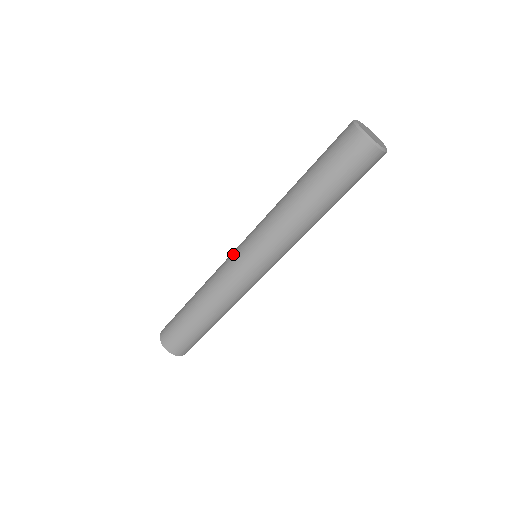
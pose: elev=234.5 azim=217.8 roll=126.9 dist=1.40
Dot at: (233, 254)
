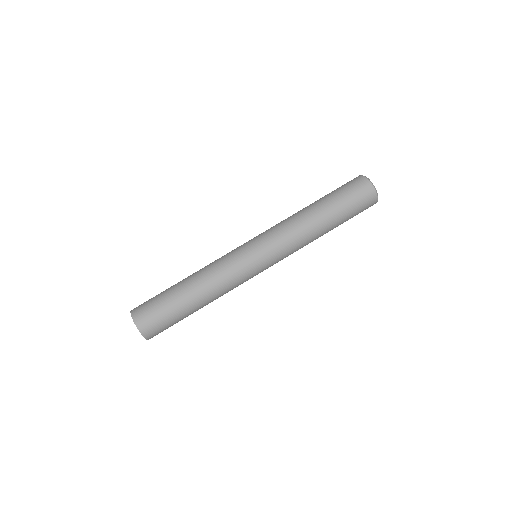
Dot at: (243, 251)
